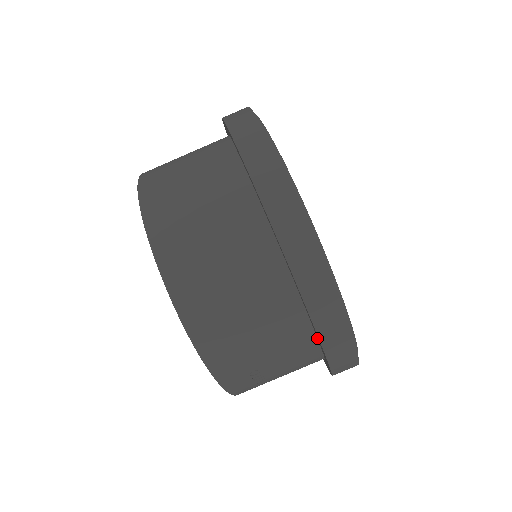
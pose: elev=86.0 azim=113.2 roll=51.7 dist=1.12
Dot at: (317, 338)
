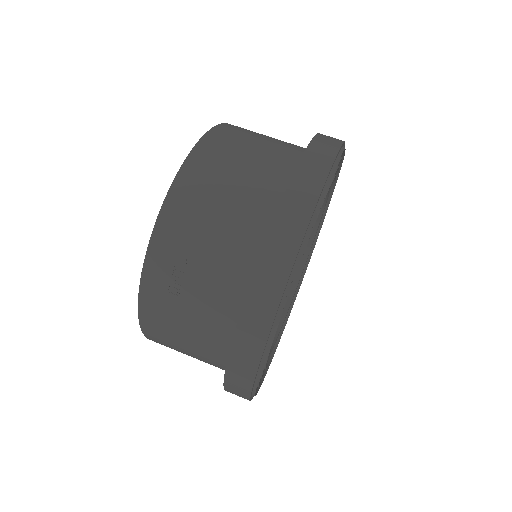
Dot at: occluded
